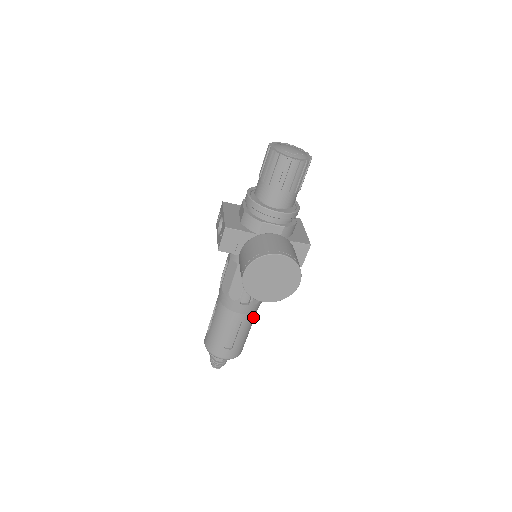
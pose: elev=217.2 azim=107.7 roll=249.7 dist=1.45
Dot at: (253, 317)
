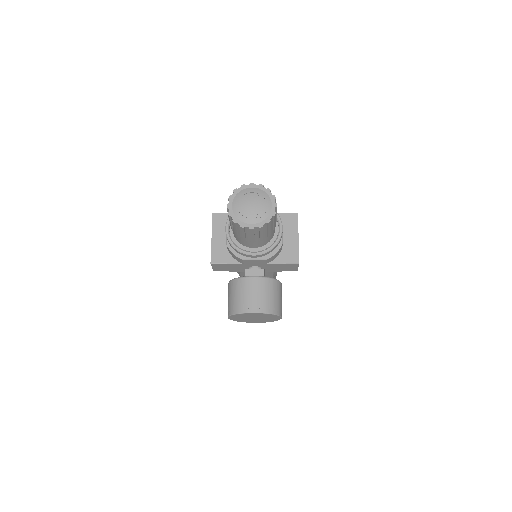
Dot at: occluded
